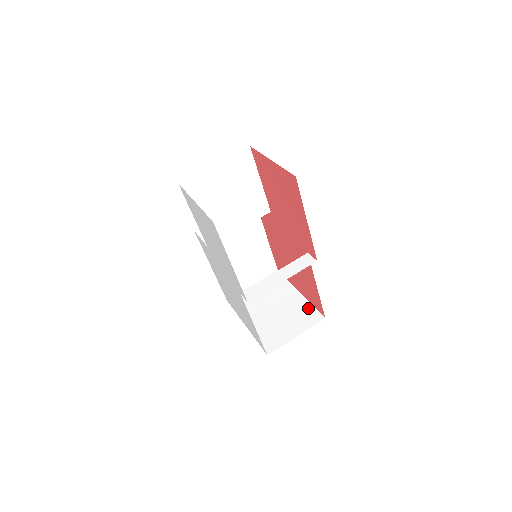
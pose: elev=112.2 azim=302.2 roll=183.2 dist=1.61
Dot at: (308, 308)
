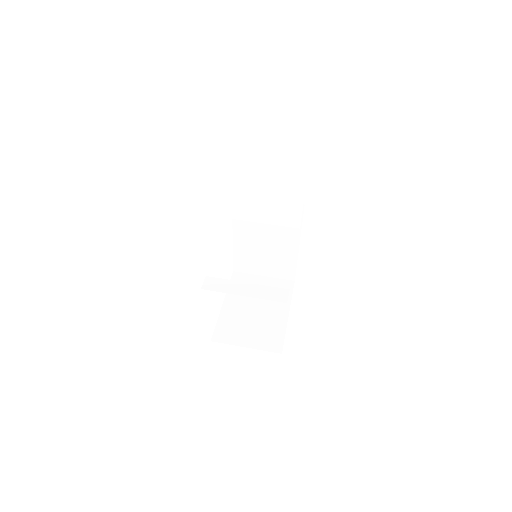
Dot at: (280, 333)
